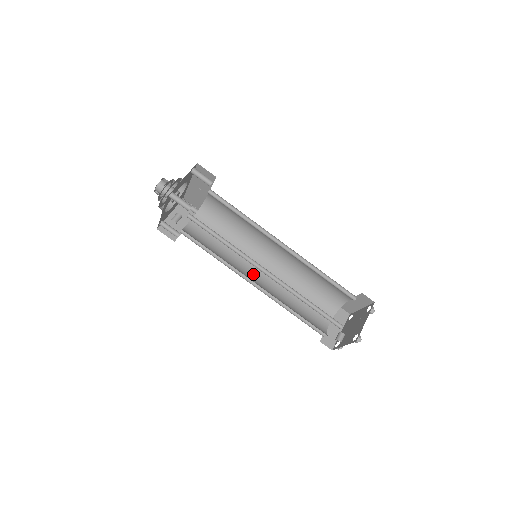
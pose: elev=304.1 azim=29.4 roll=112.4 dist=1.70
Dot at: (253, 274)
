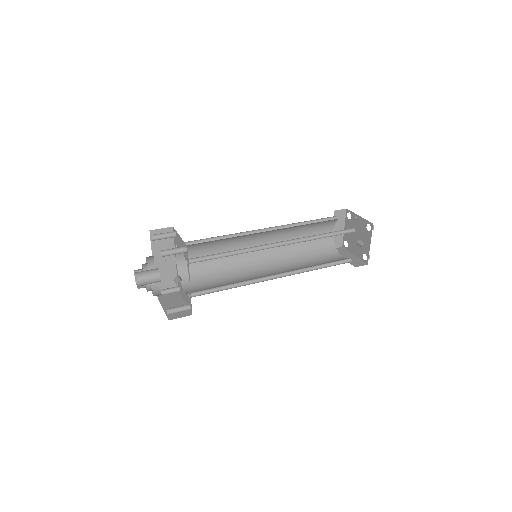
Dot at: occluded
